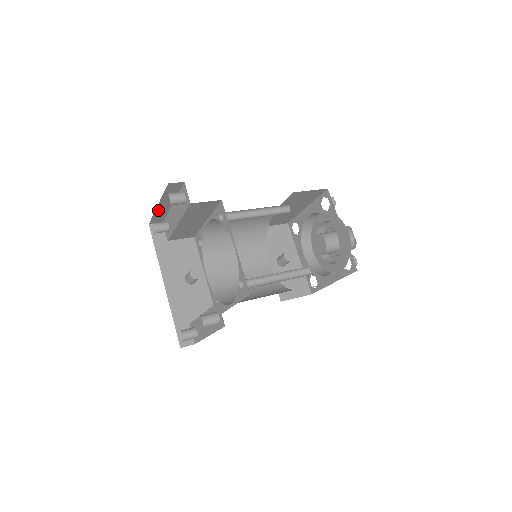
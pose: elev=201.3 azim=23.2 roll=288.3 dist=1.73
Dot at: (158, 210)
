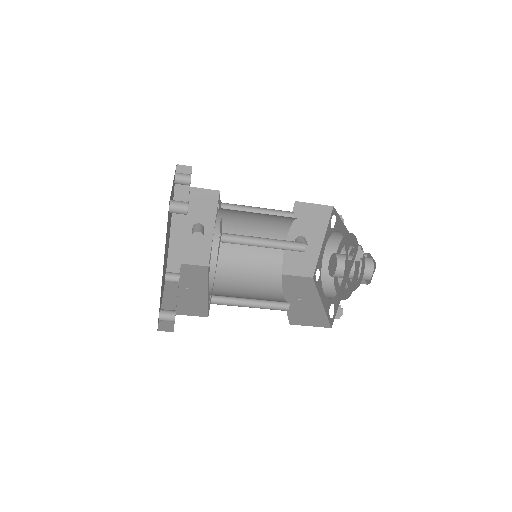
Dot at: occluded
